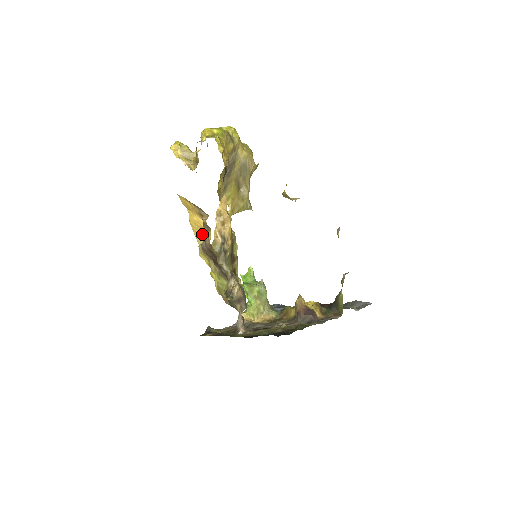
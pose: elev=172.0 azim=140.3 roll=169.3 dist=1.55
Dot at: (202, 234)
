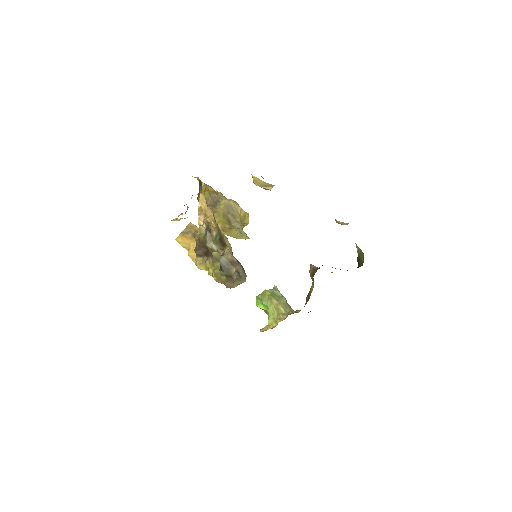
Dot at: occluded
